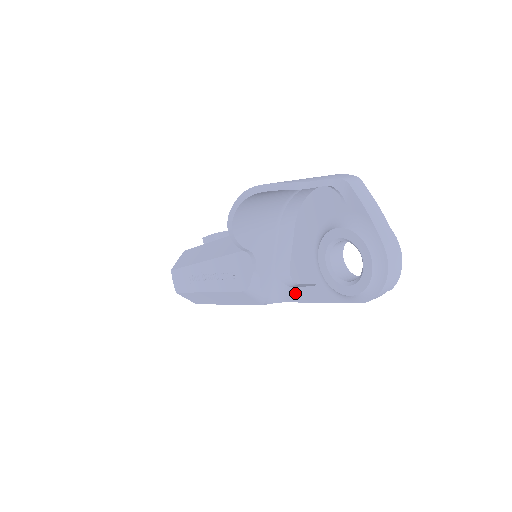
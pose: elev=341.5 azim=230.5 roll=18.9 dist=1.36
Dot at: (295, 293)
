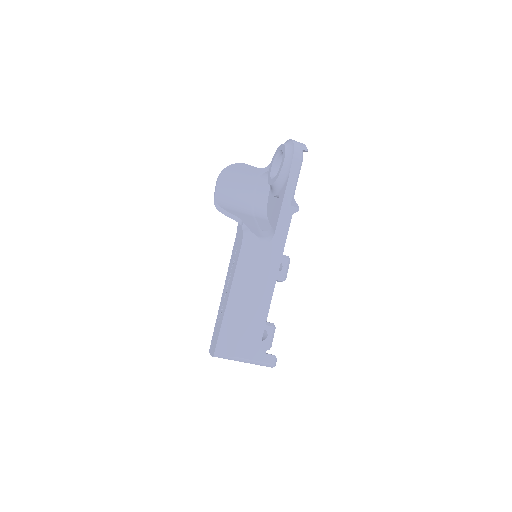
Dot at: (275, 220)
